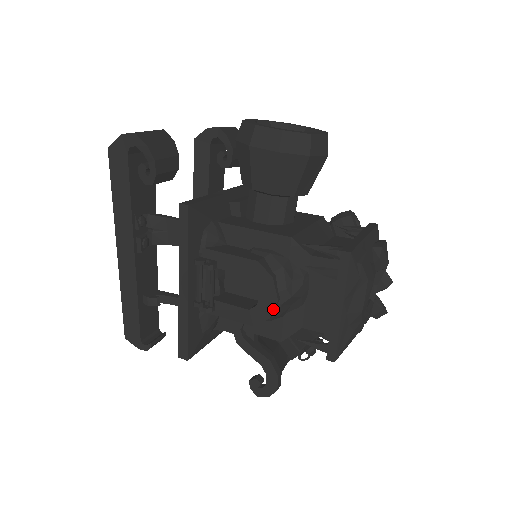
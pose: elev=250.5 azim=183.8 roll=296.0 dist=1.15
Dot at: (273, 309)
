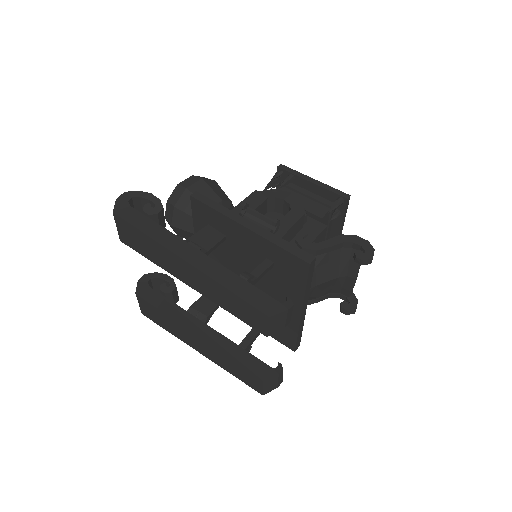
Dot at: (297, 198)
